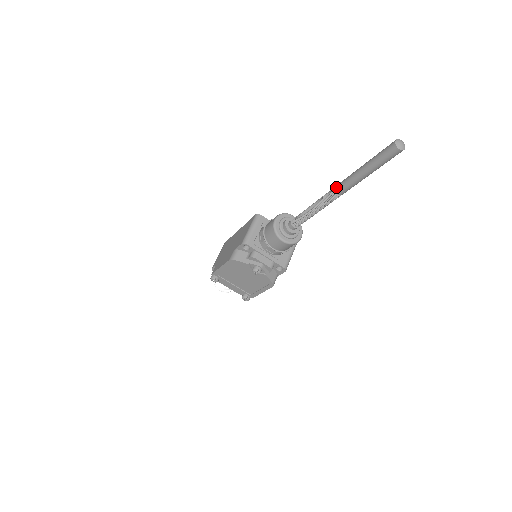
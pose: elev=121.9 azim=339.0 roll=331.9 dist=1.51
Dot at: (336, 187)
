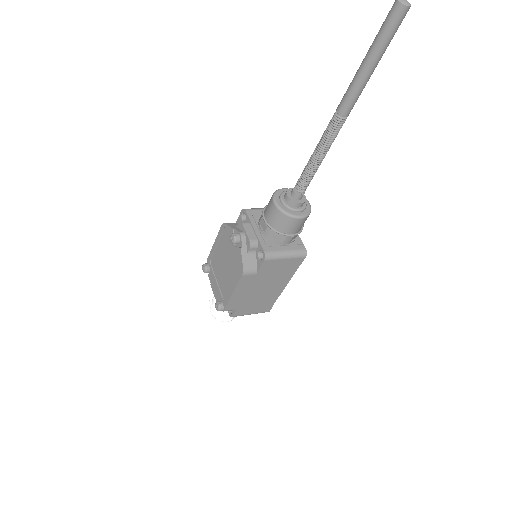
Dot at: (339, 105)
